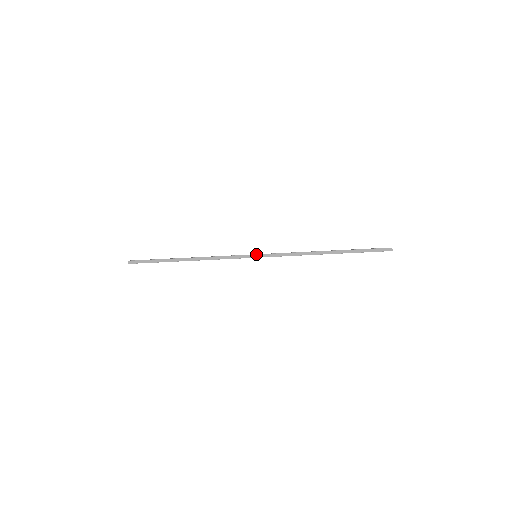
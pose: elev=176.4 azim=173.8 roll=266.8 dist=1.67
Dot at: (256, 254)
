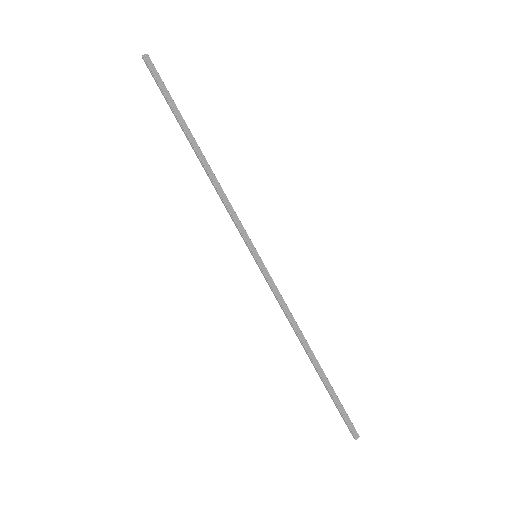
Dot at: occluded
